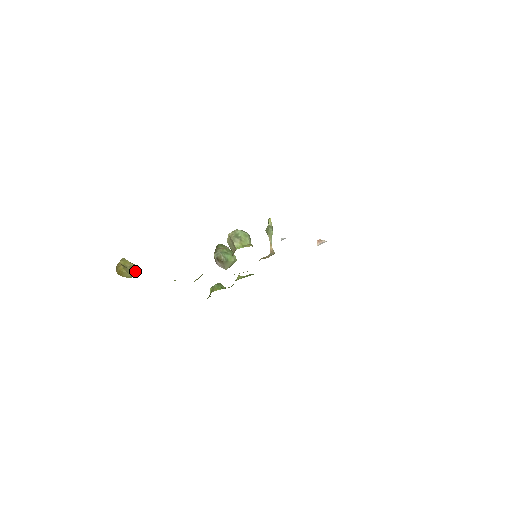
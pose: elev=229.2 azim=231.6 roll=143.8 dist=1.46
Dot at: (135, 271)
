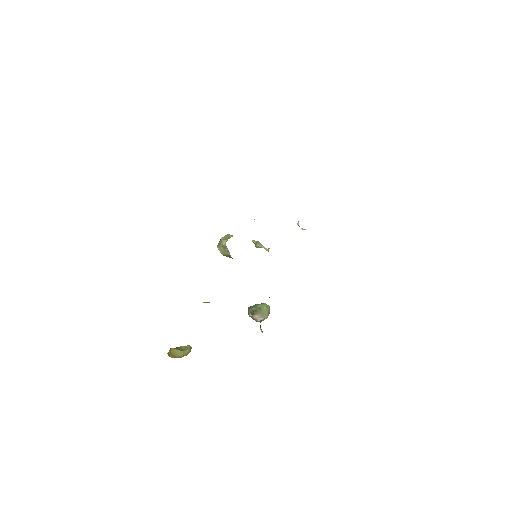
Dot at: (185, 348)
